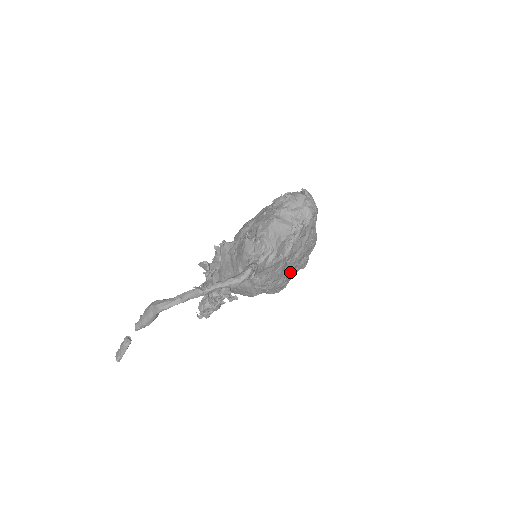
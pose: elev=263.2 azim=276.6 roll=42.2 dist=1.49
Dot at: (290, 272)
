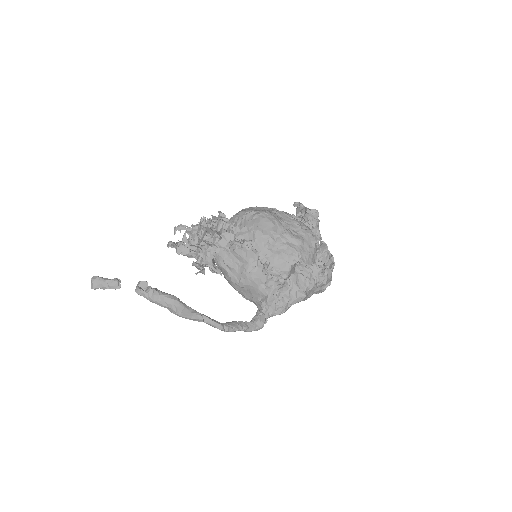
Dot at: occluded
